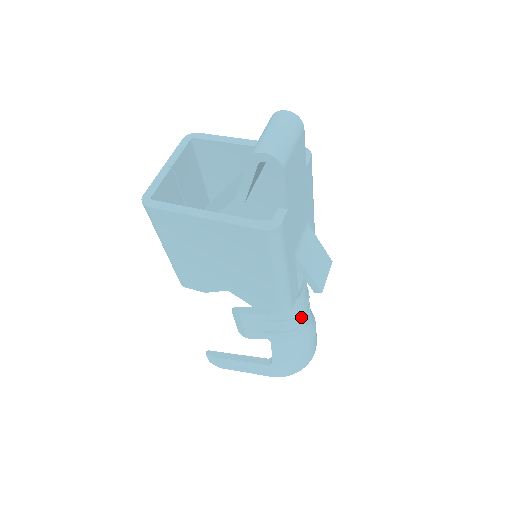
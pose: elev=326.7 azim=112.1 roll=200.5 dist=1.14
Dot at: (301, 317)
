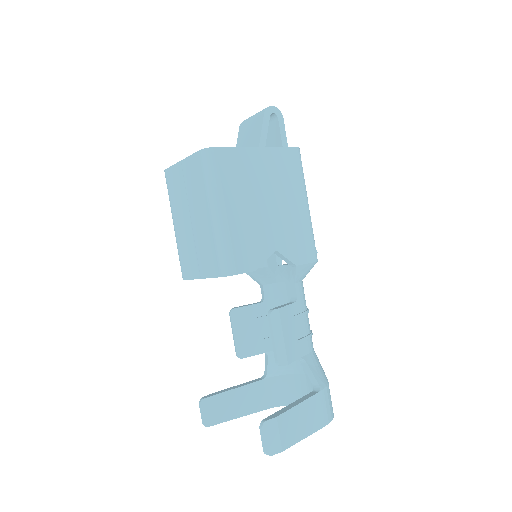
Dot at: occluded
